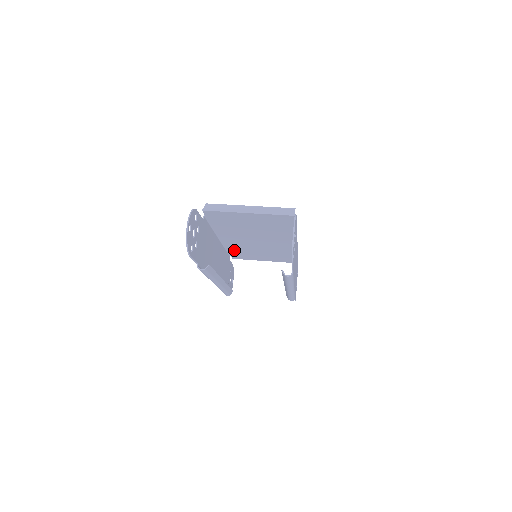
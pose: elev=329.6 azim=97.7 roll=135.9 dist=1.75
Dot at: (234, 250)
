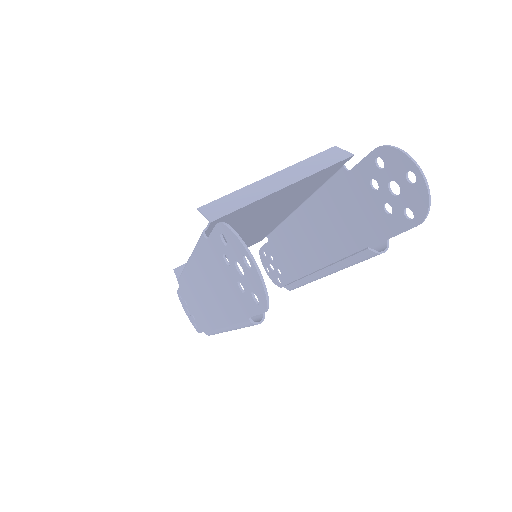
Dot at: occluded
